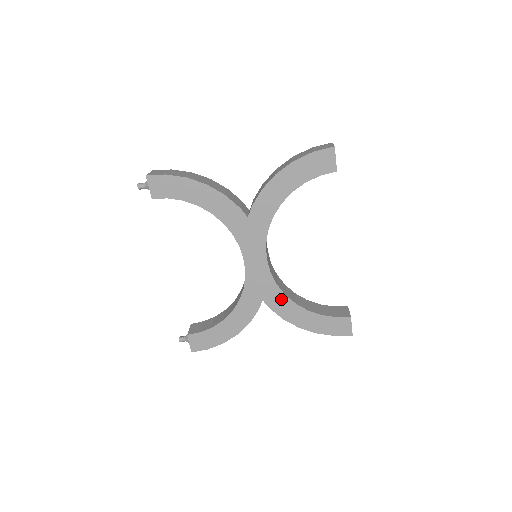
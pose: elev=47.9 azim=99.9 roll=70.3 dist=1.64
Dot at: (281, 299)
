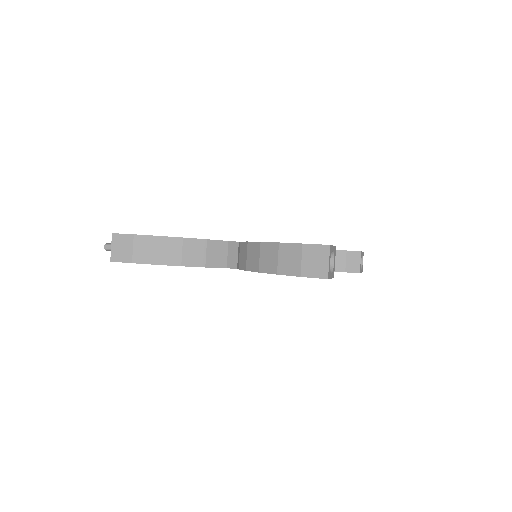
Dot at: occluded
